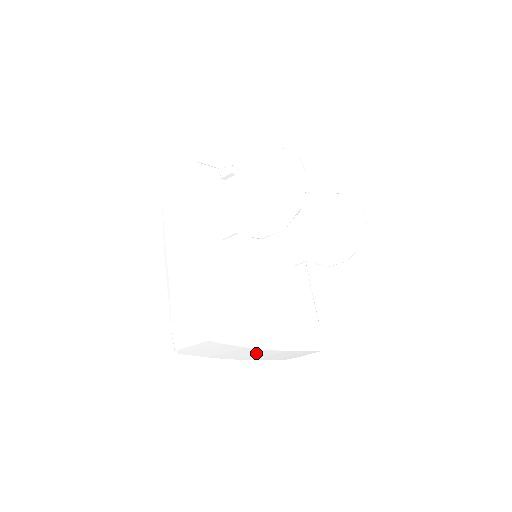
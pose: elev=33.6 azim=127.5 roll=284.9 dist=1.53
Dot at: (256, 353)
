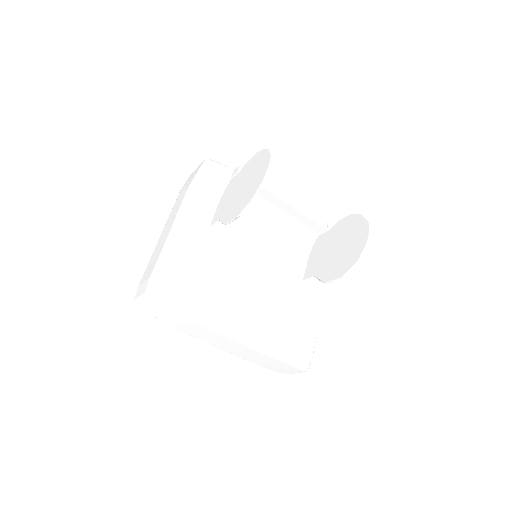
Dot at: (216, 337)
